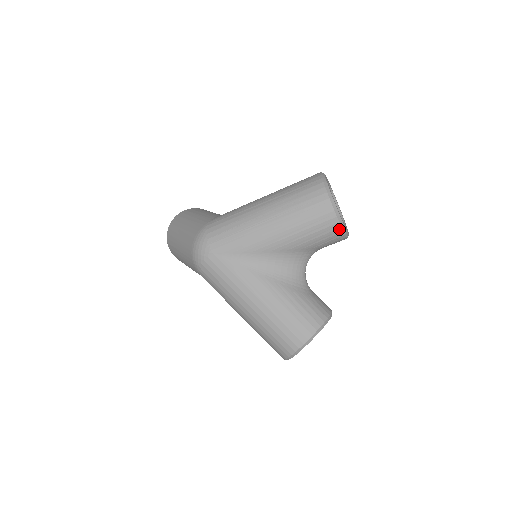
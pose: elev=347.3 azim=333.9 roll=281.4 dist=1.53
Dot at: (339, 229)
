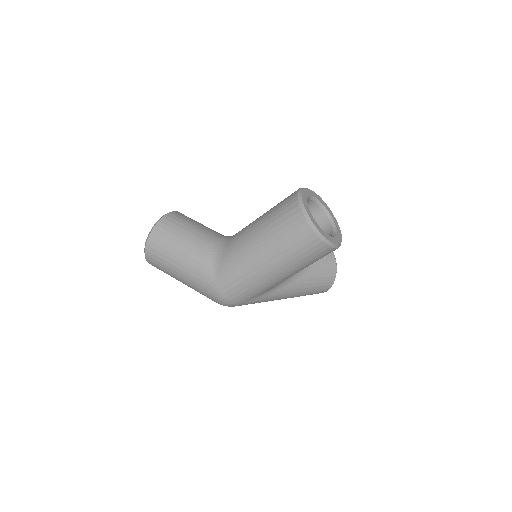
Dot at: occluded
